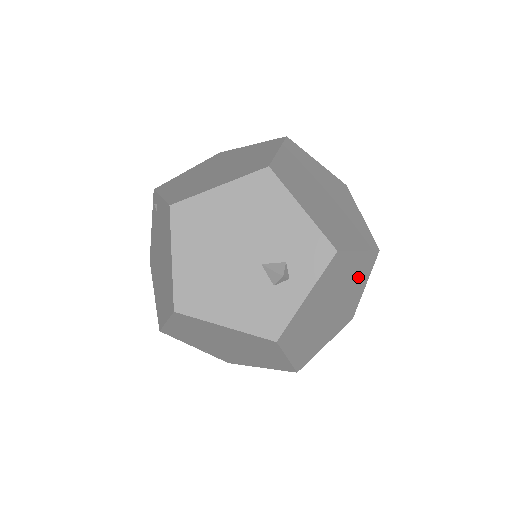
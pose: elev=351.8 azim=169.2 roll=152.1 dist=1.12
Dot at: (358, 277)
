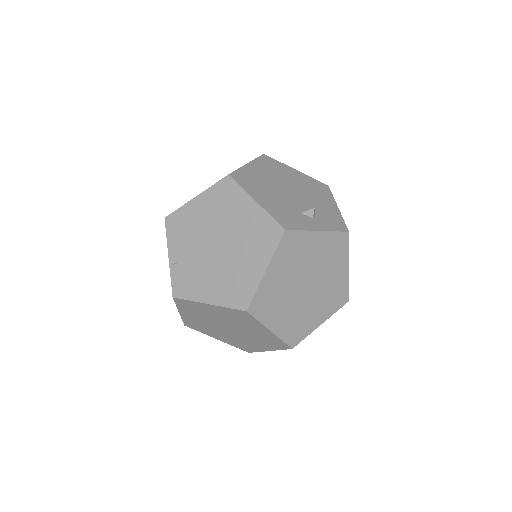
Dot at: (329, 297)
